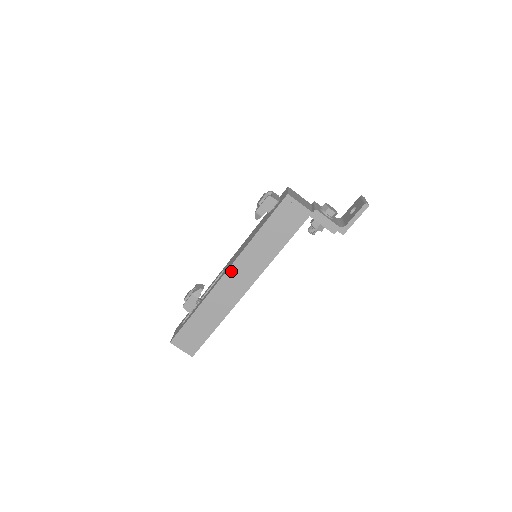
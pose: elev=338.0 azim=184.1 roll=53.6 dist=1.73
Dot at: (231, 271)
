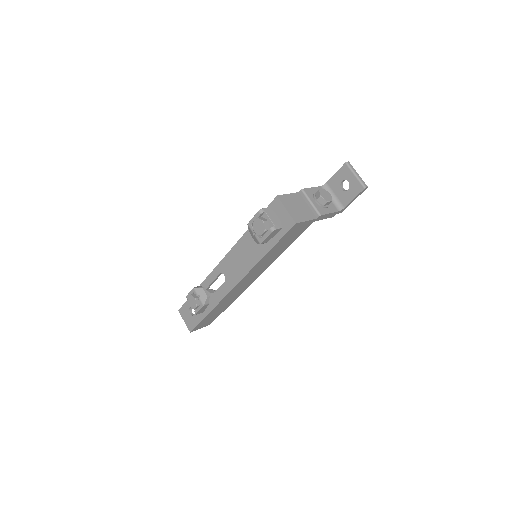
Dot at: (241, 282)
